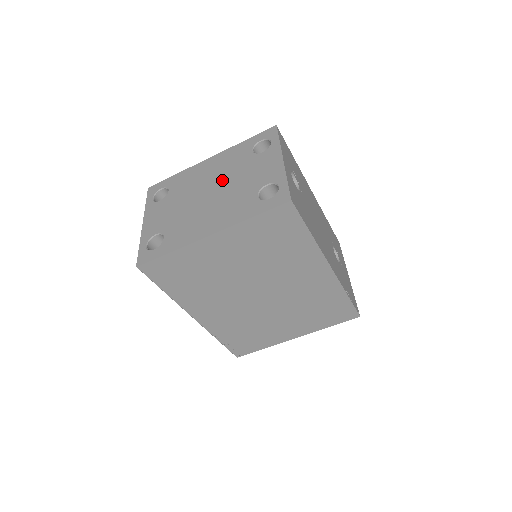
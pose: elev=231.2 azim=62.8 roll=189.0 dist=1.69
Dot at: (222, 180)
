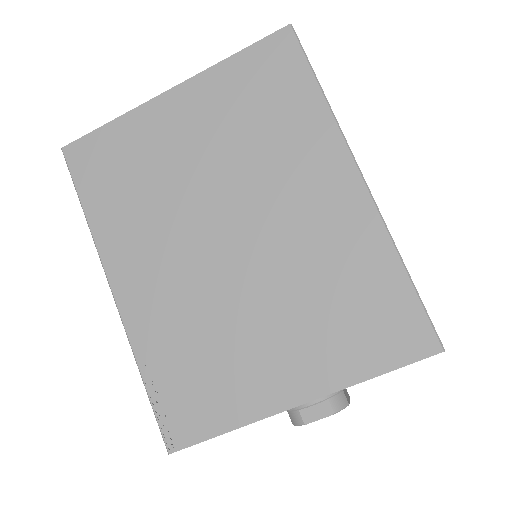
Dot at: occluded
